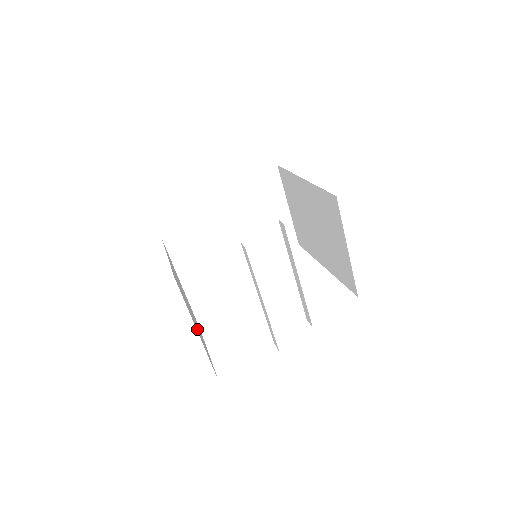
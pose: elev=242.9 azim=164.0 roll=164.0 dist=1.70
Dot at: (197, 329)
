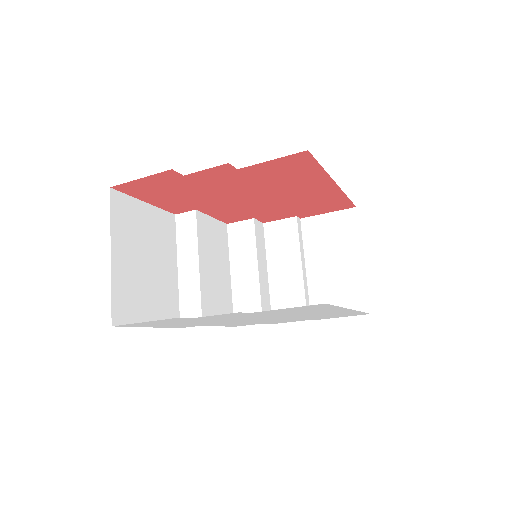
Dot at: (126, 268)
